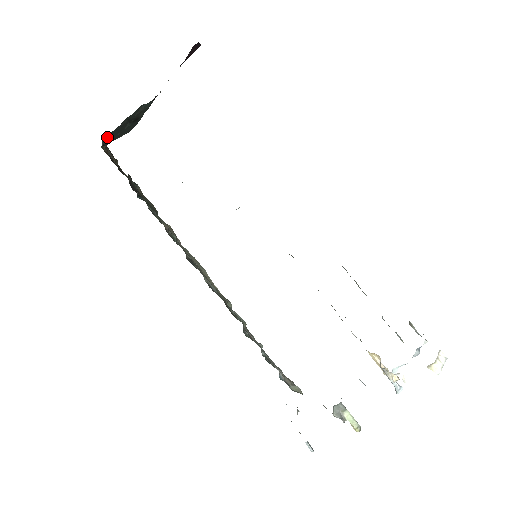
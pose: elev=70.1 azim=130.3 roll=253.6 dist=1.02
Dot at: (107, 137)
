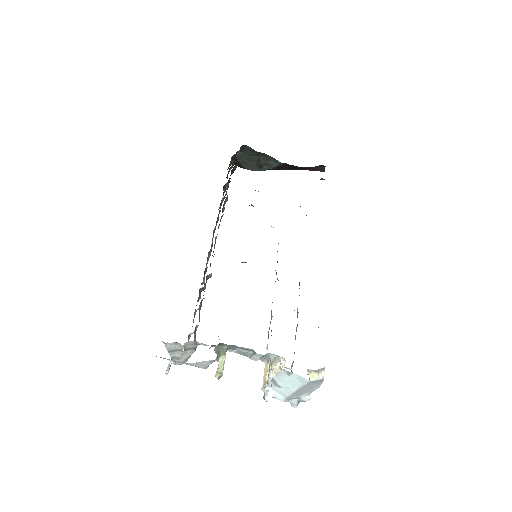
Dot at: (242, 153)
